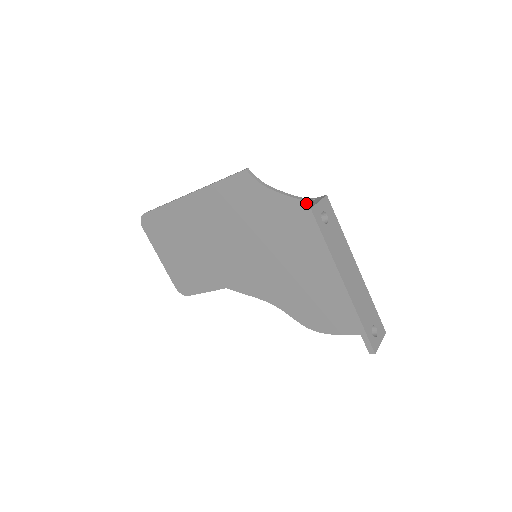
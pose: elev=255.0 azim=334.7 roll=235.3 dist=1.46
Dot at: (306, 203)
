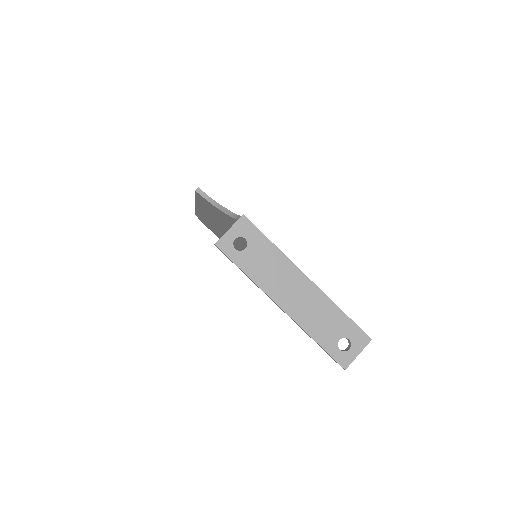
Dot at: occluded
